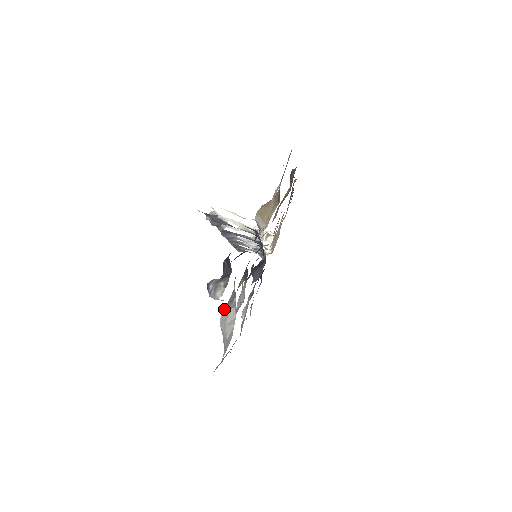
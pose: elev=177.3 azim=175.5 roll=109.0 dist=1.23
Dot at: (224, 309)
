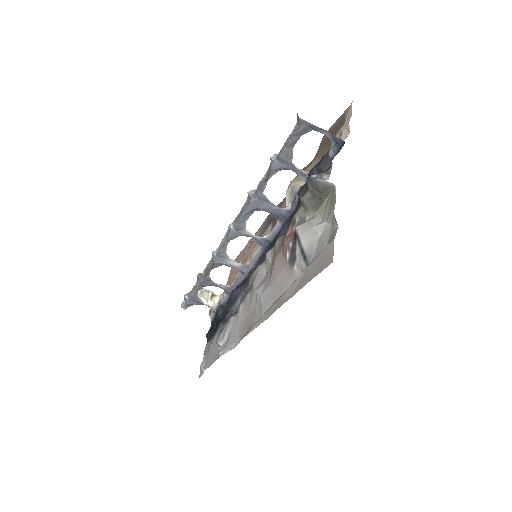
Dot at: (301, 224)
